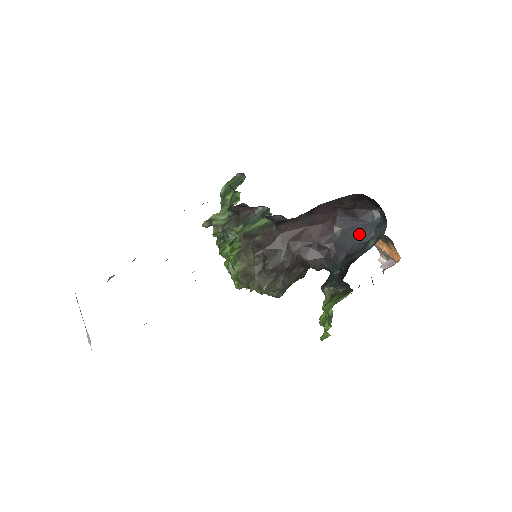
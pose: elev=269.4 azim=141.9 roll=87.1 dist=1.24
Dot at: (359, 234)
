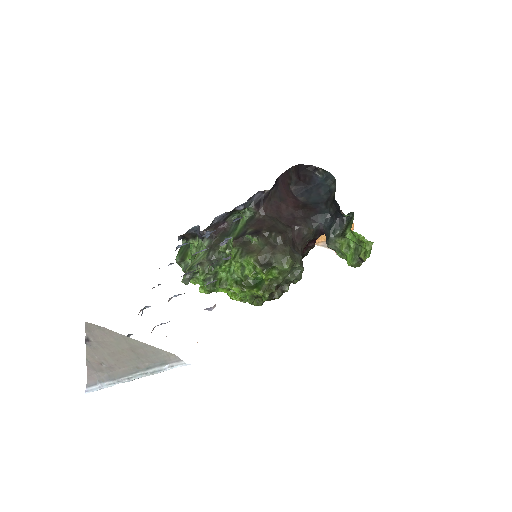
Dot at: (319, 191)
